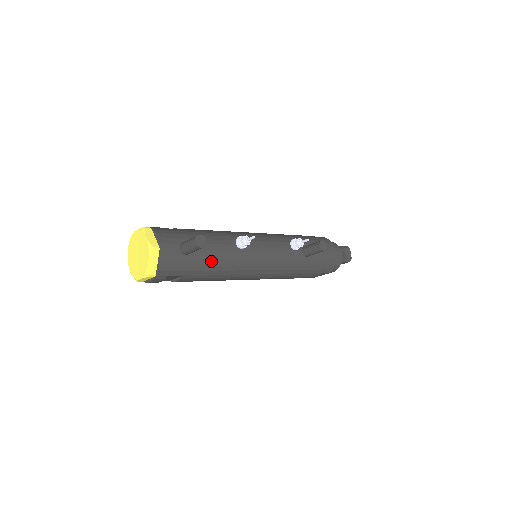
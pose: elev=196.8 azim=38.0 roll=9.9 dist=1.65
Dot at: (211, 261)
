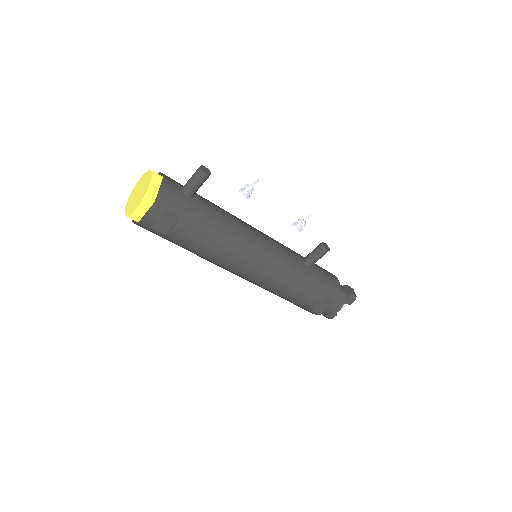
Dot at: (212, 215)
